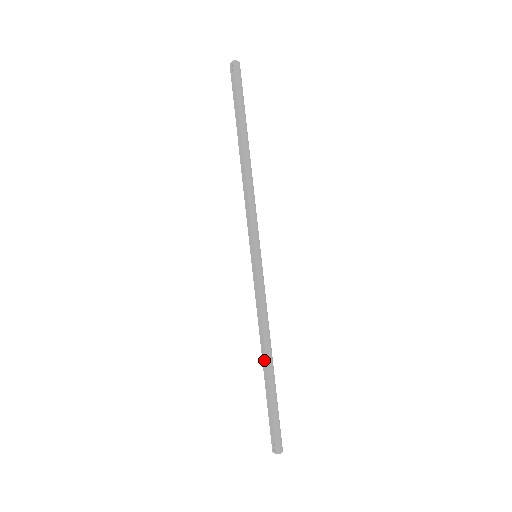
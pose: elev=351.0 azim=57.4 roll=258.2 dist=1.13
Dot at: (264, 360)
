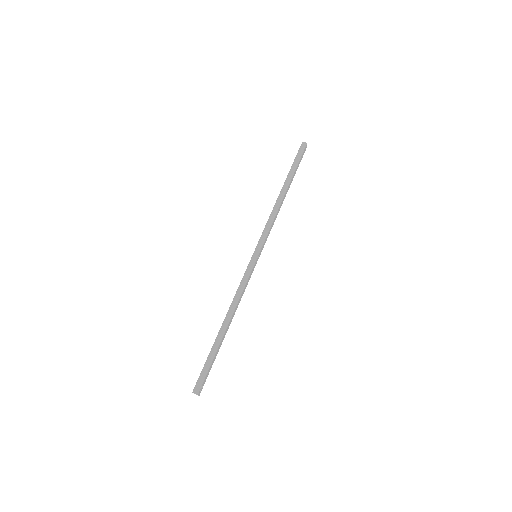
Dot at: (223, 324)
